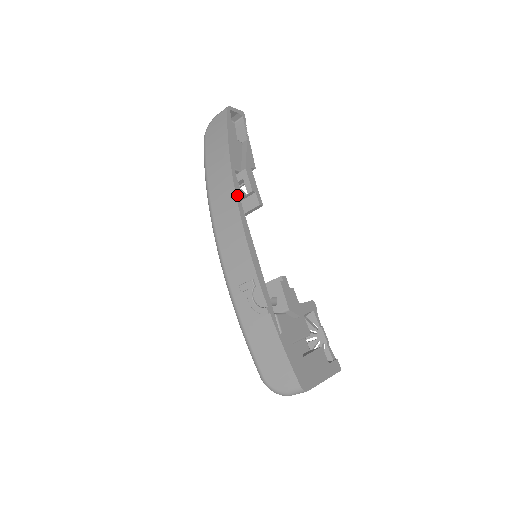
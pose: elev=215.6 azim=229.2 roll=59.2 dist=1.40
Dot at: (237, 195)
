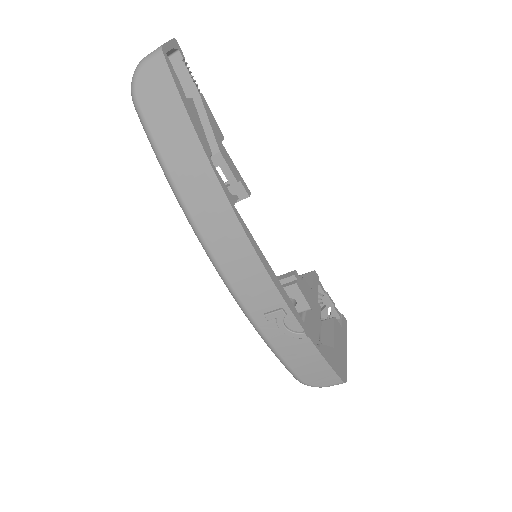
Dot at: (234, 210)
